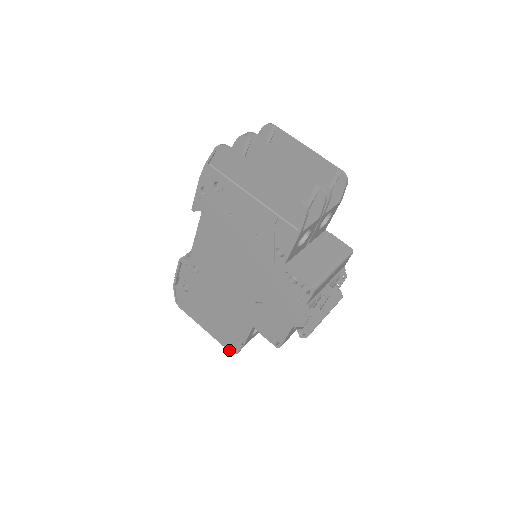
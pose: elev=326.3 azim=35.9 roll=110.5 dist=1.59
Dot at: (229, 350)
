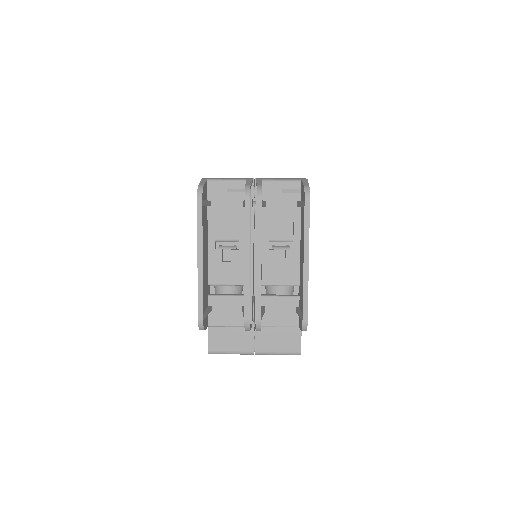
Dot at: occluded
